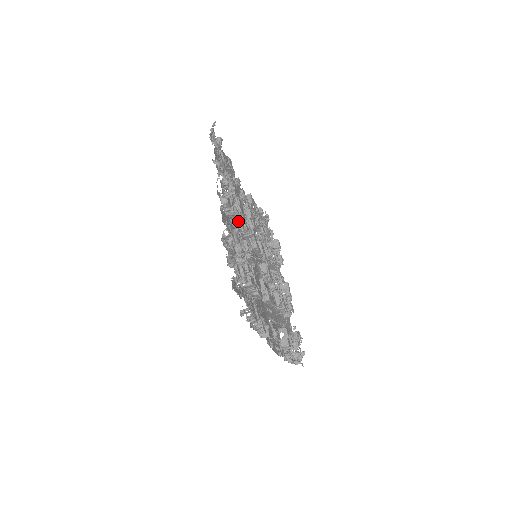
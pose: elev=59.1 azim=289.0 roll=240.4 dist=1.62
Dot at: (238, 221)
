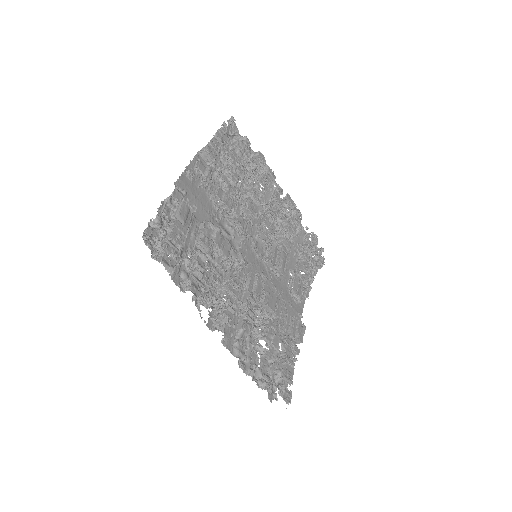
Dot at: (235, 298)
